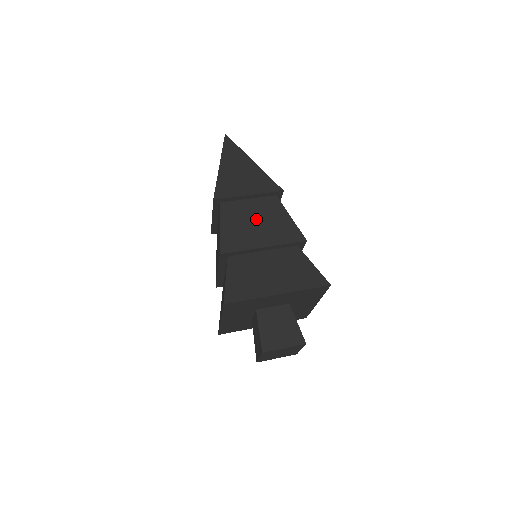
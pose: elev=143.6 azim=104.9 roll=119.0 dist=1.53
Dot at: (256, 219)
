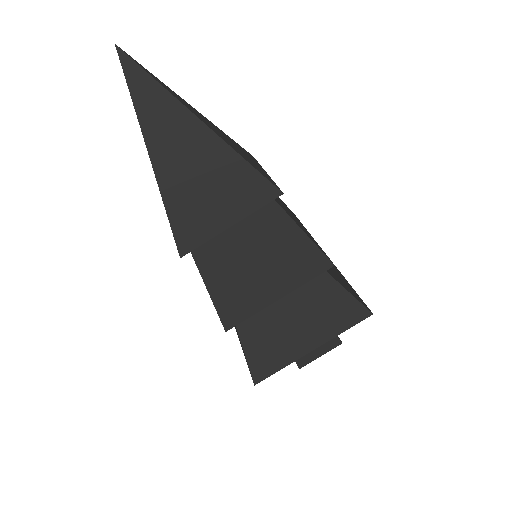
Dot at: (254, 257)
